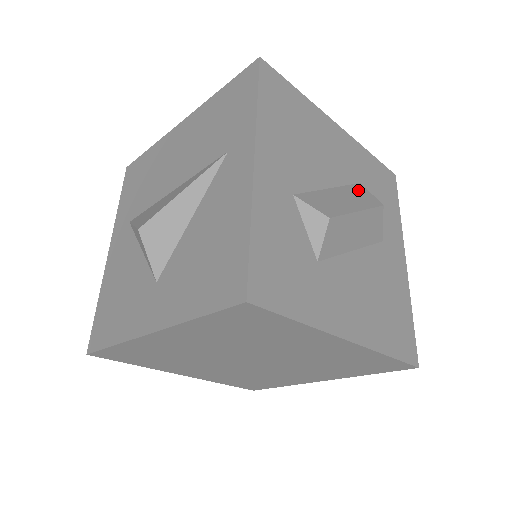
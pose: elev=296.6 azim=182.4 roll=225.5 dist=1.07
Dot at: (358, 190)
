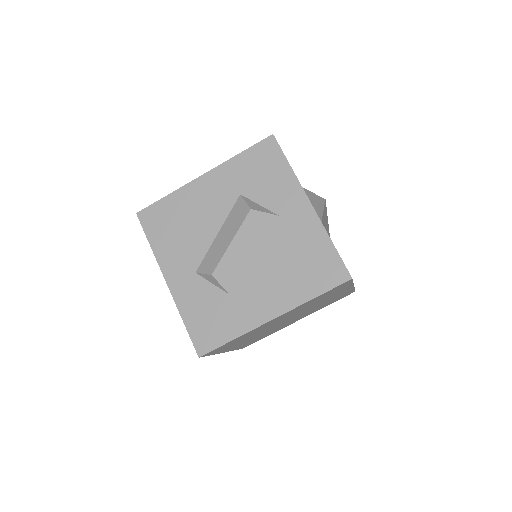
Dot at: (236, 210)
